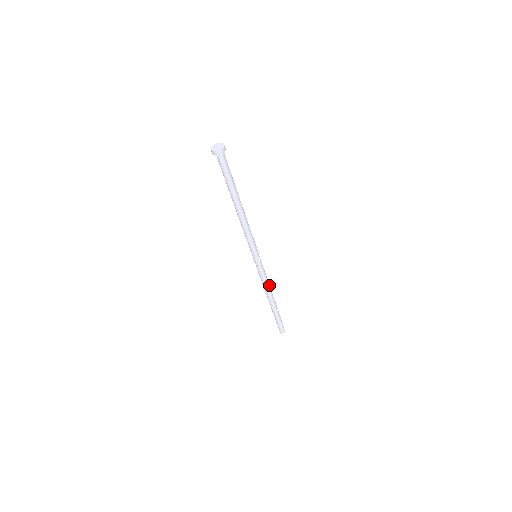
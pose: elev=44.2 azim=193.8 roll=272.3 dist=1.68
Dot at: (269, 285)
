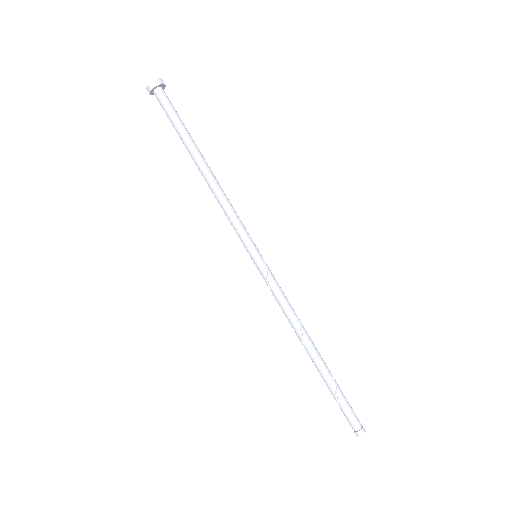
Dot at: (295, 316)
